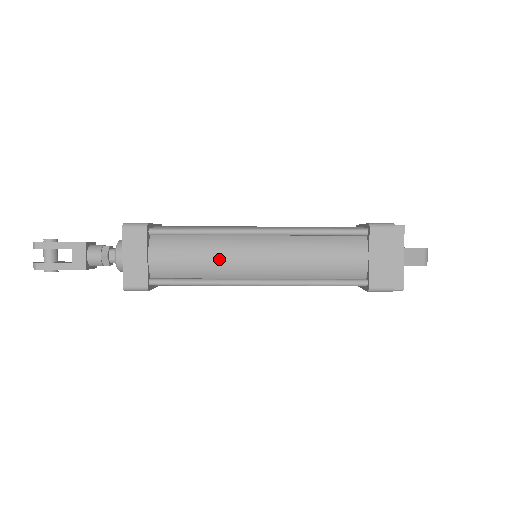
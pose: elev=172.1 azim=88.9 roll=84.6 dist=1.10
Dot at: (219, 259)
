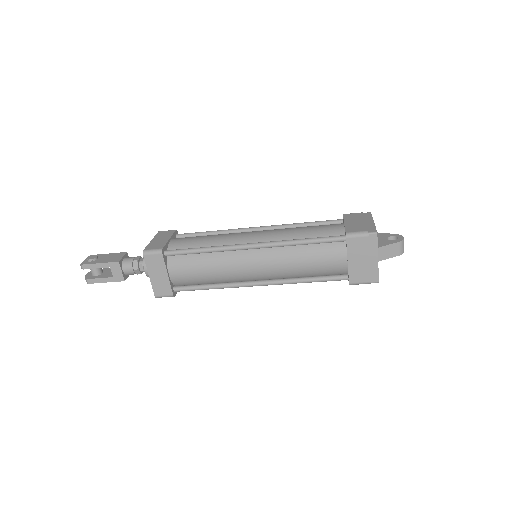
Dot at: (224, 271)
